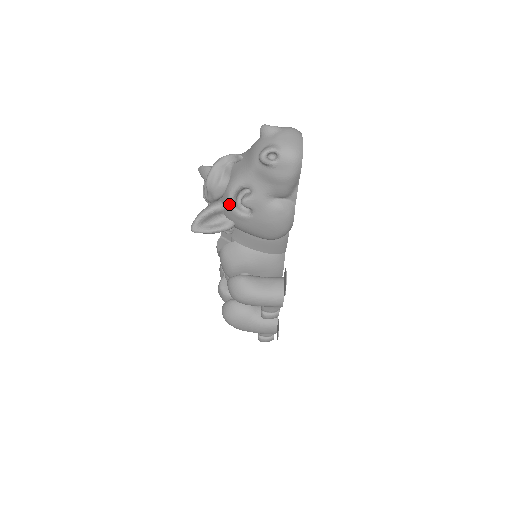
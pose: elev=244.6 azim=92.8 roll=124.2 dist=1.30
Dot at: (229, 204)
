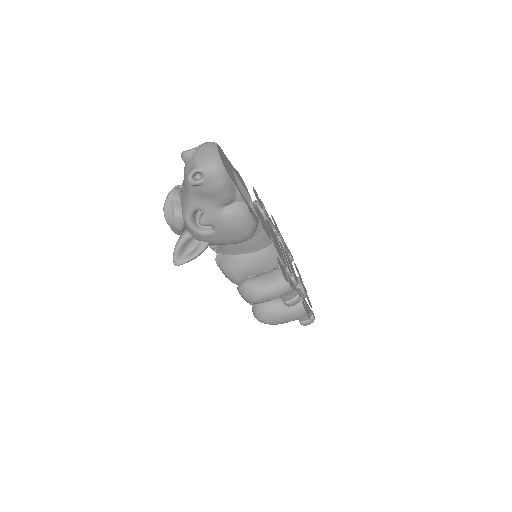
Dot at: (191, 230)
